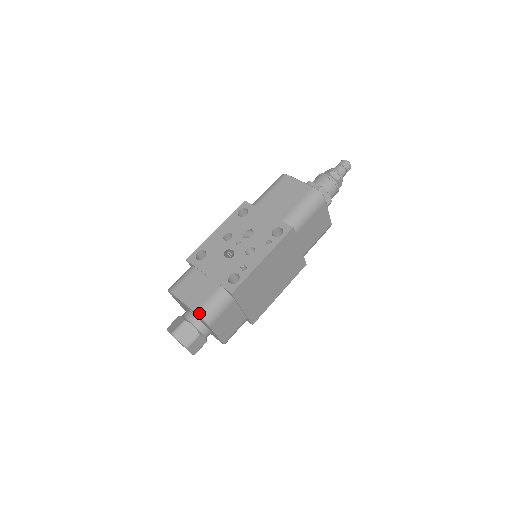
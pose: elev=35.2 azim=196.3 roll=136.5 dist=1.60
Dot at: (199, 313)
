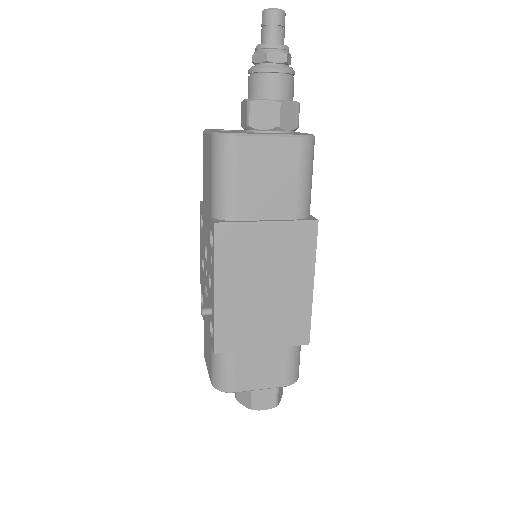
Dot at: (212, 385)
